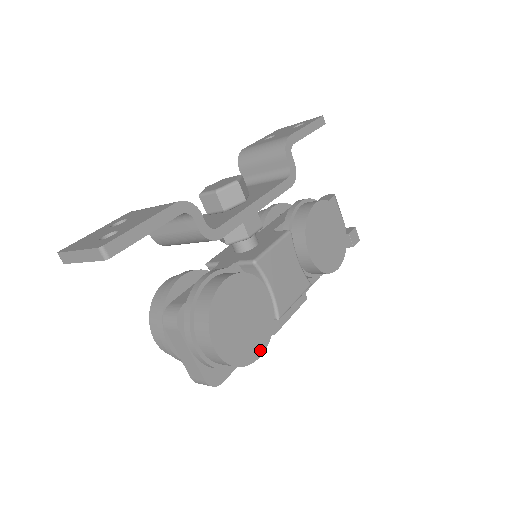
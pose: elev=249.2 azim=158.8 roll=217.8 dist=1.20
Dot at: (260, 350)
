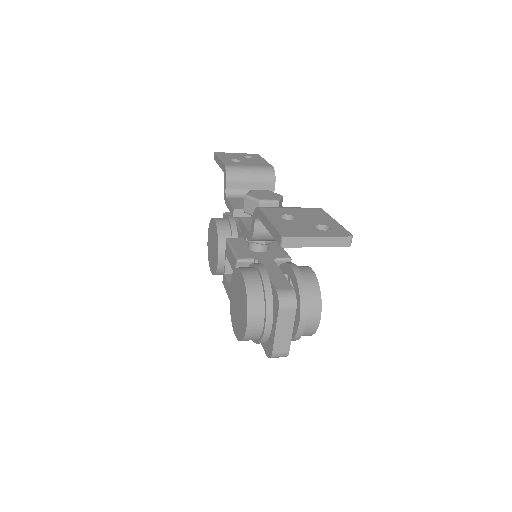
Dot at: occluded
